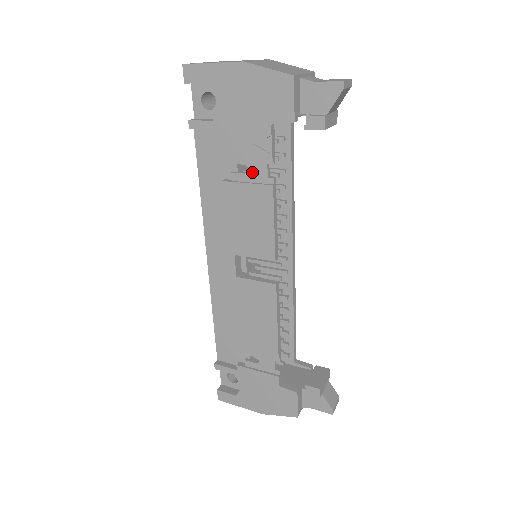
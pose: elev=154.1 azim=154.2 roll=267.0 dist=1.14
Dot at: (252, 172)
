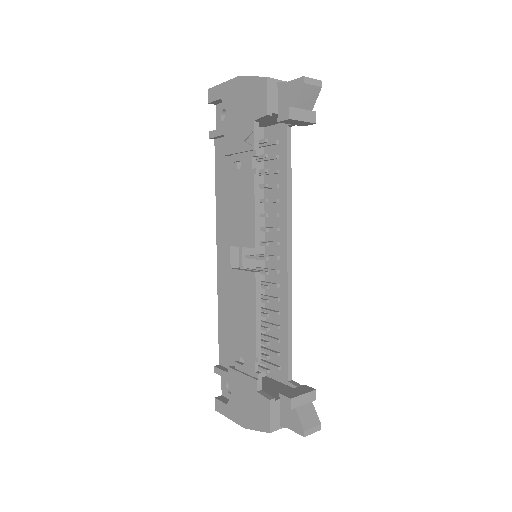
Dot at: (243, 166)
